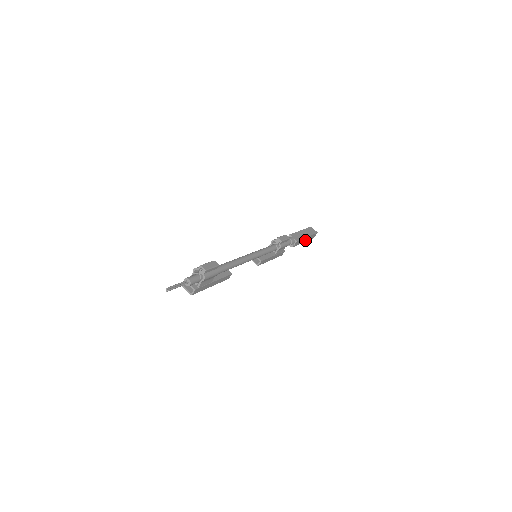
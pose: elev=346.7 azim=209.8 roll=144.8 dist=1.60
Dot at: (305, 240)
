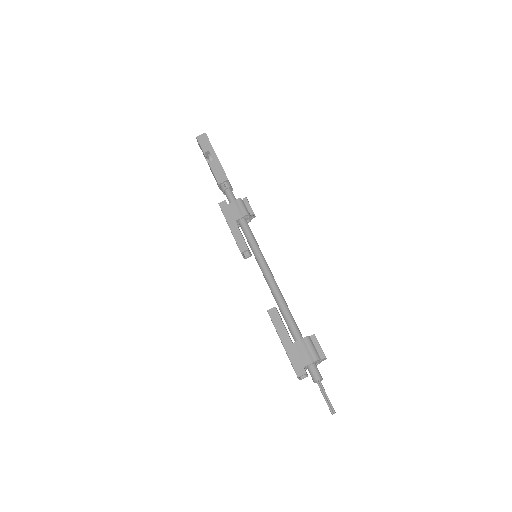
Dot at: occluded
